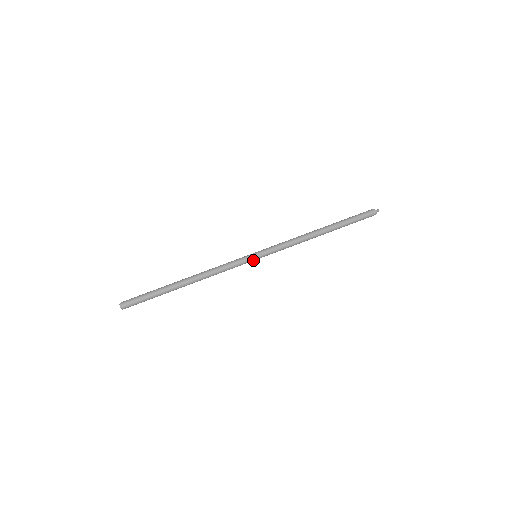
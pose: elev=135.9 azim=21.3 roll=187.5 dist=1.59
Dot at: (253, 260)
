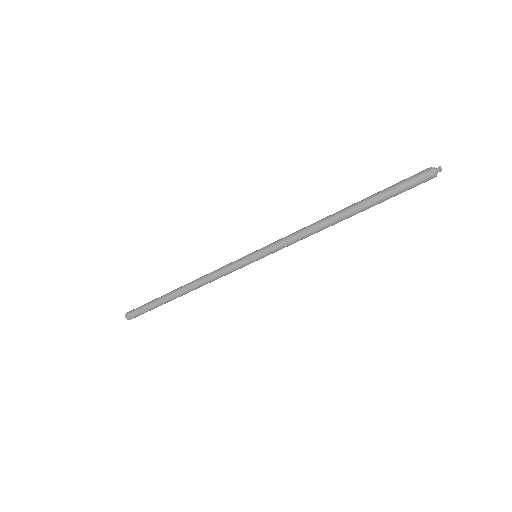
Dot at: (252, 262)
